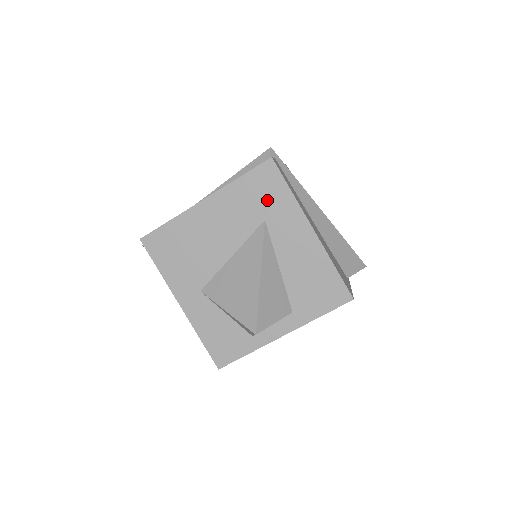
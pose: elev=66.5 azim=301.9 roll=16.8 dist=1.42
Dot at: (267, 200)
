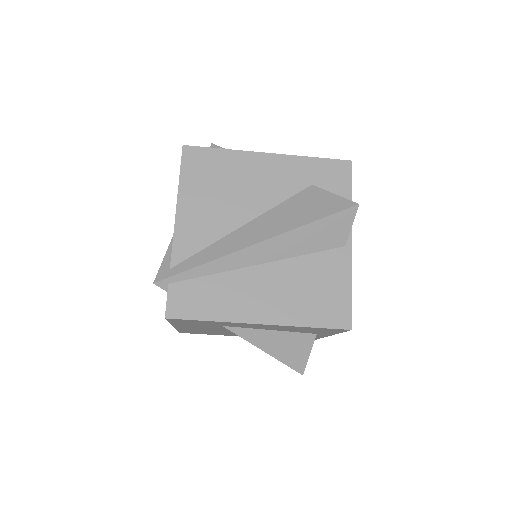
Dot at: (205, 324)
